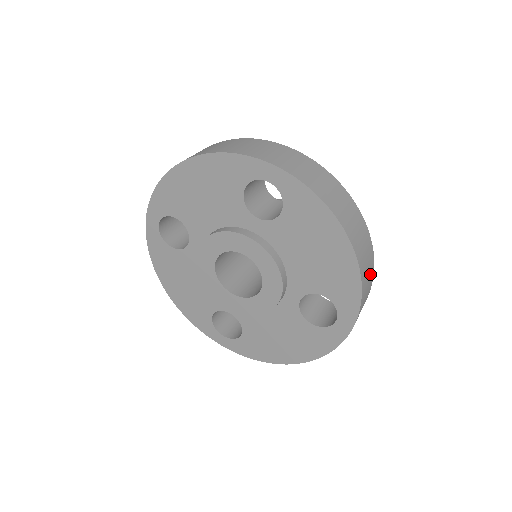
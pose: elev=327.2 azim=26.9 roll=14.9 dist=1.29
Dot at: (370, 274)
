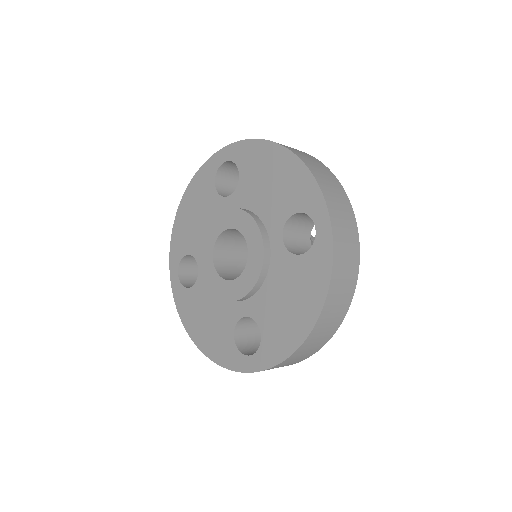
Dot at: (333, 183)
